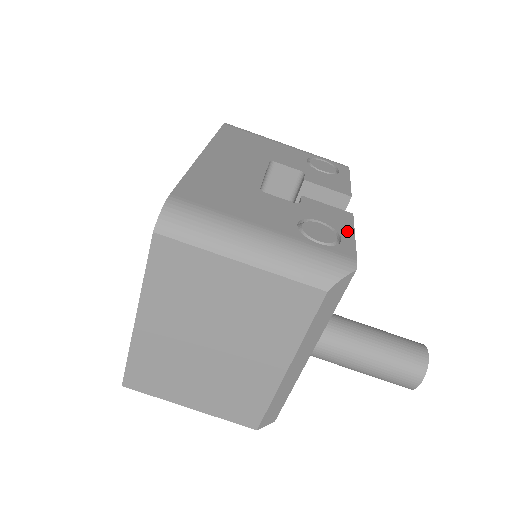
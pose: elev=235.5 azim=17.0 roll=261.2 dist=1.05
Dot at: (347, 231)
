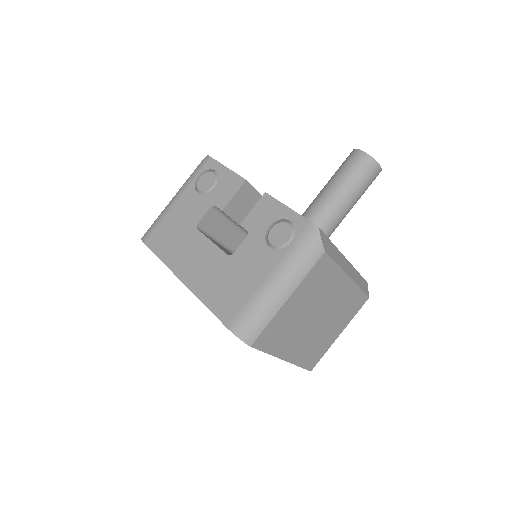
Dot at: (283, 211)
